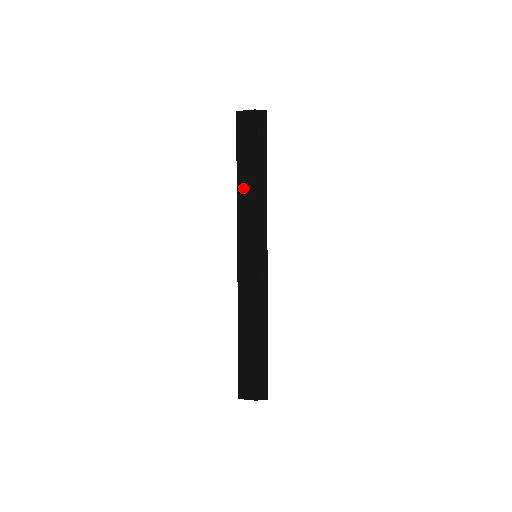
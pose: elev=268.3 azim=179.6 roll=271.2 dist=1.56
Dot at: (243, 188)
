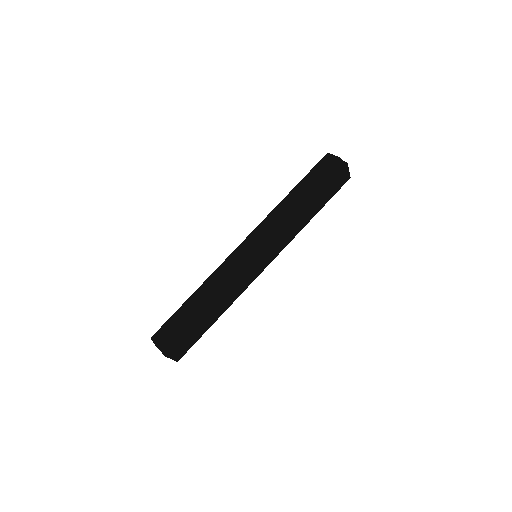
Dot at: (286, 201)
